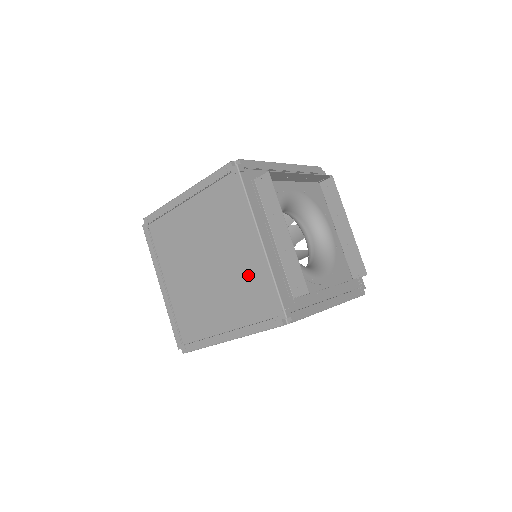
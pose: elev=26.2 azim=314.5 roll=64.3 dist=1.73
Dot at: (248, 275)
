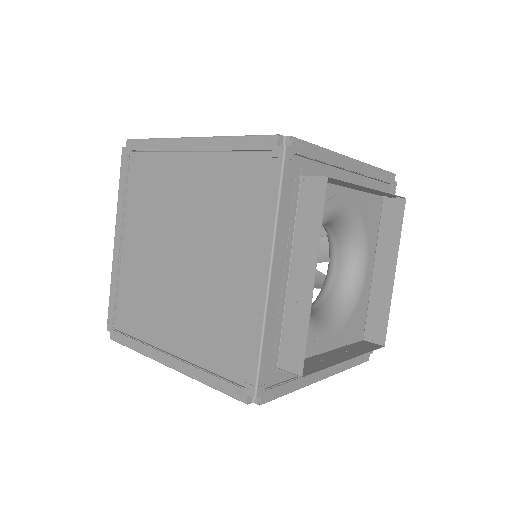
Dot at: (230, 307)
